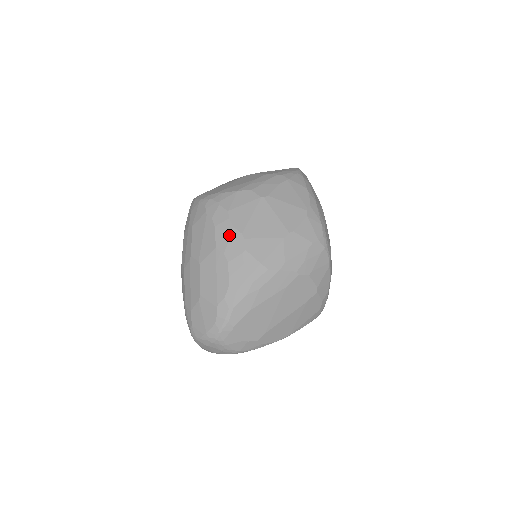
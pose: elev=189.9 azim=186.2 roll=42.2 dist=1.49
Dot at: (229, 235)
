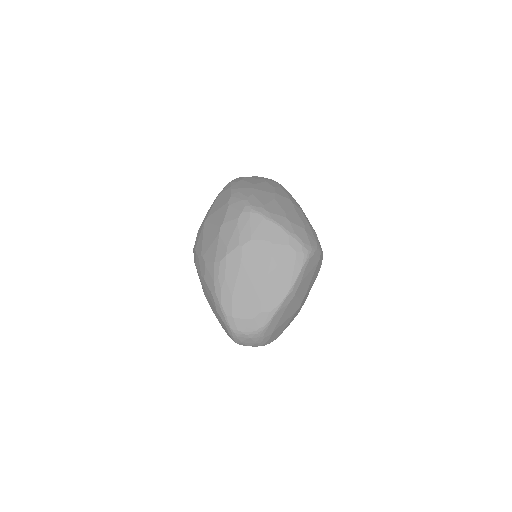
Dot at: (199, 263)
